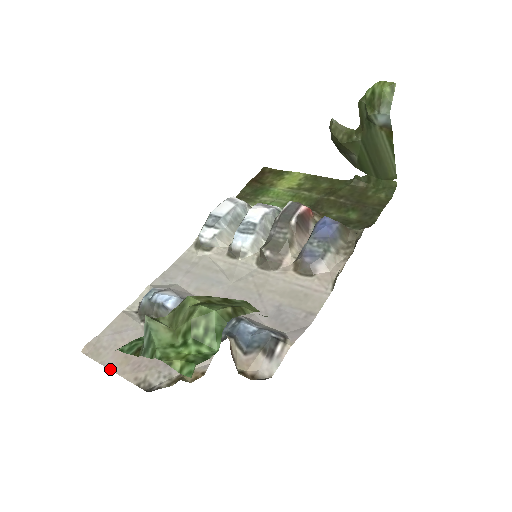
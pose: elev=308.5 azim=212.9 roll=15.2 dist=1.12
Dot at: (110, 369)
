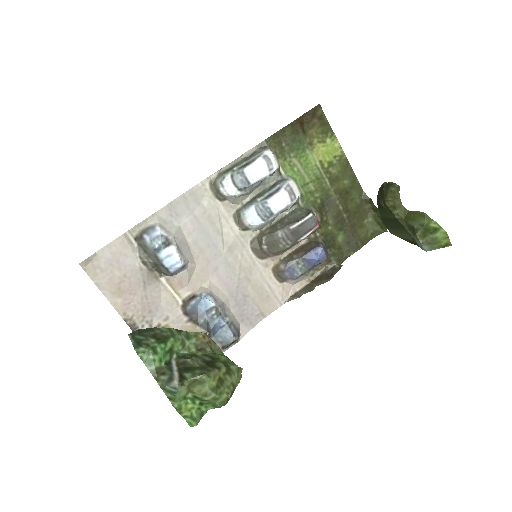
Dot at: (104, 295)
